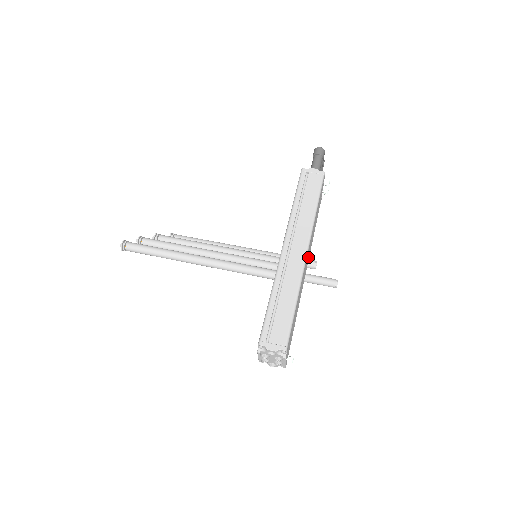
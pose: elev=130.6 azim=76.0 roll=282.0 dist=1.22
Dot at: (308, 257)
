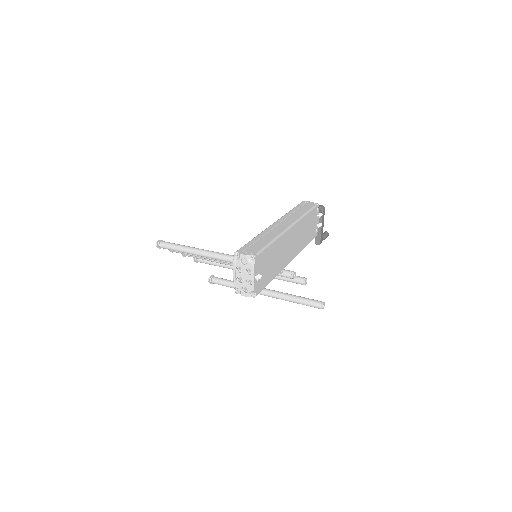
Dot at: (295, 247)
